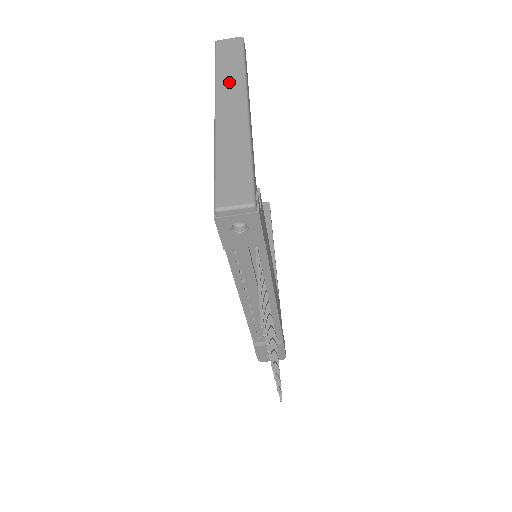
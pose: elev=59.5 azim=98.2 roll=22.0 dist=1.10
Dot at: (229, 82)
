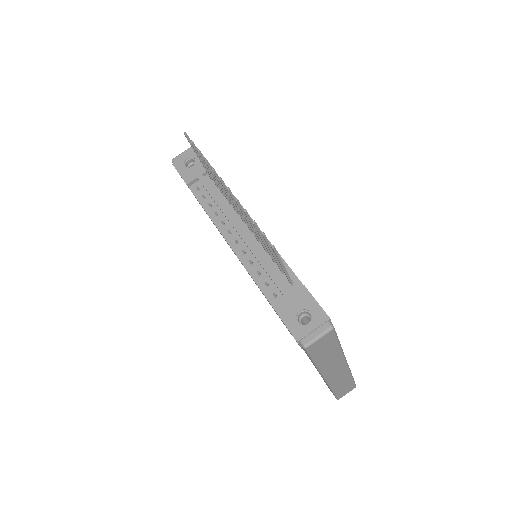
Dot at: occluded
